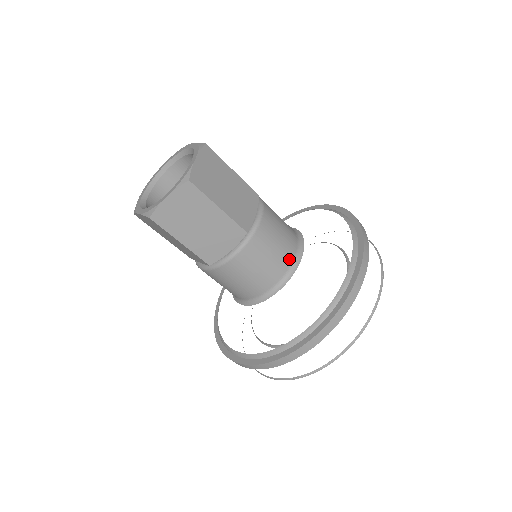
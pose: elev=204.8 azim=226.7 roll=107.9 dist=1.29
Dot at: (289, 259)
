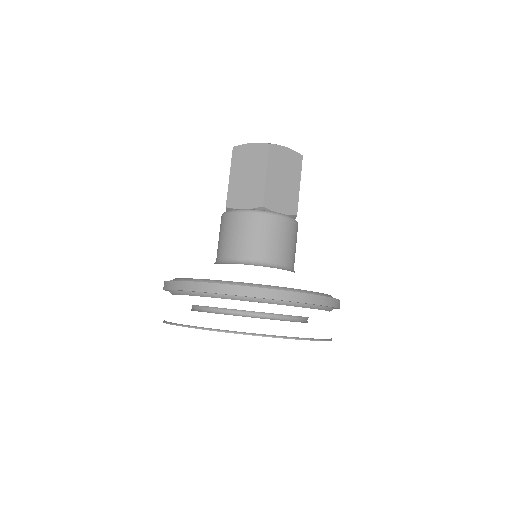
Dot at: (293, 264)
